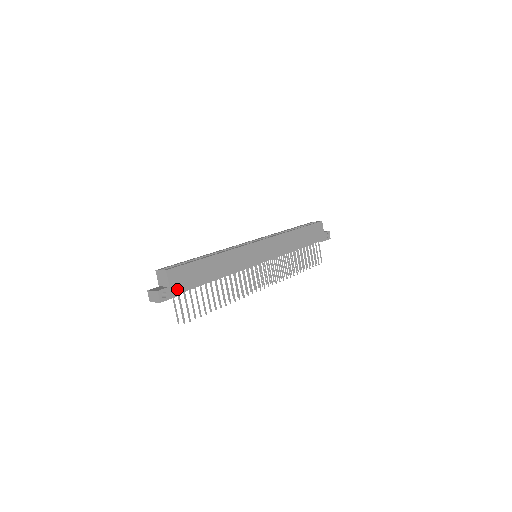
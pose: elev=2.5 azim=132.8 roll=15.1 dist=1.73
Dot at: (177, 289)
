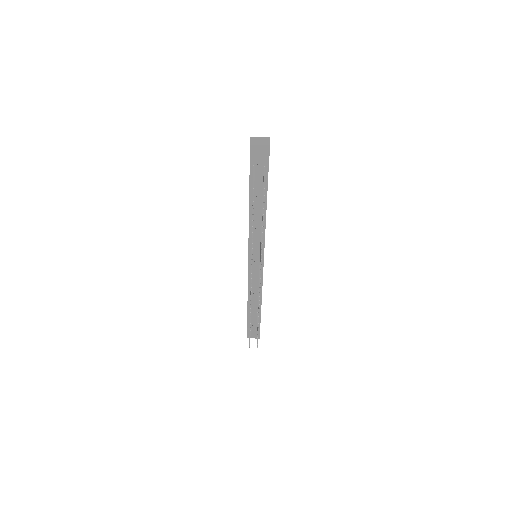
Dot at: occluded
